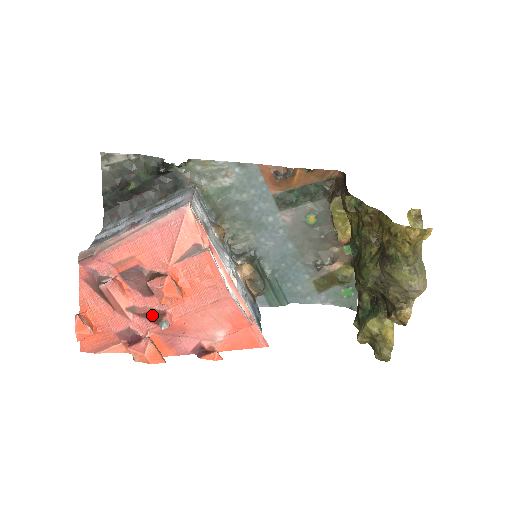
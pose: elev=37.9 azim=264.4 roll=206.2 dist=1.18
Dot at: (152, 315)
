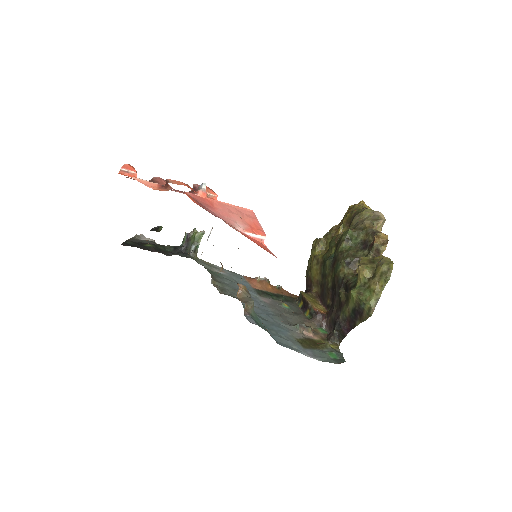
Dot at: occluded
